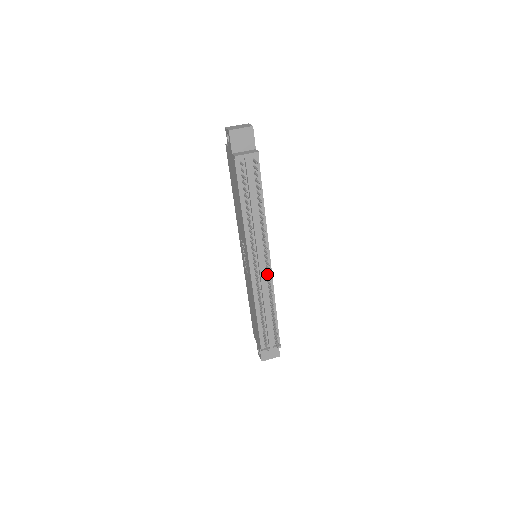
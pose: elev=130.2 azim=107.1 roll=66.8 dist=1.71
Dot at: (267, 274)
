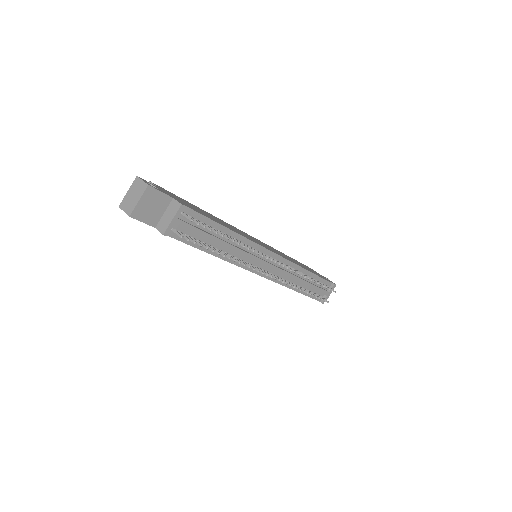
Dot at: occluded
